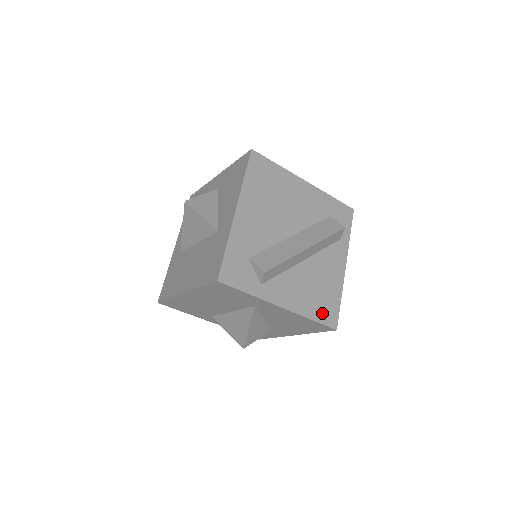
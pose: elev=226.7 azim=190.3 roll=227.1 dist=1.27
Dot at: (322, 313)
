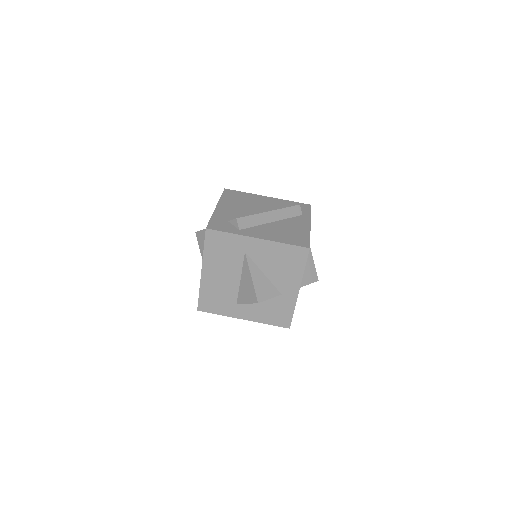
Dot at: (294, 241)
